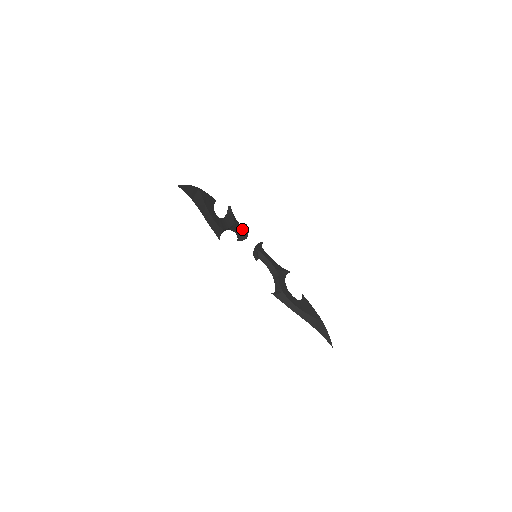
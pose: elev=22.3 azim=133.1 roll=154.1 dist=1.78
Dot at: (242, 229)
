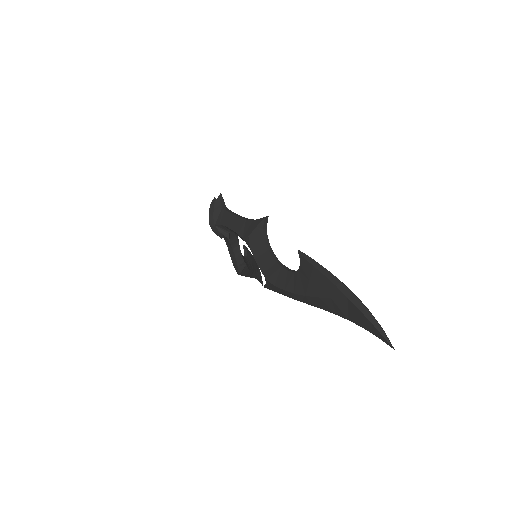
Dot at: occluded
